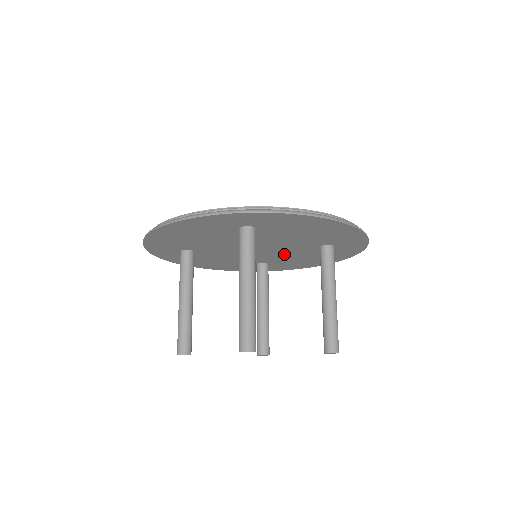
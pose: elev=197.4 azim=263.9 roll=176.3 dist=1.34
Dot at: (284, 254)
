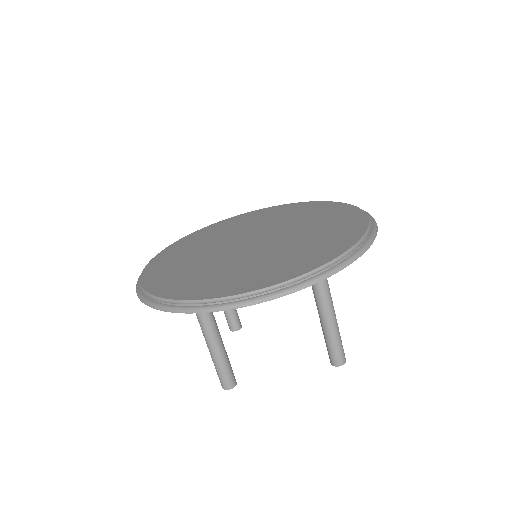
Dot at: occluded
